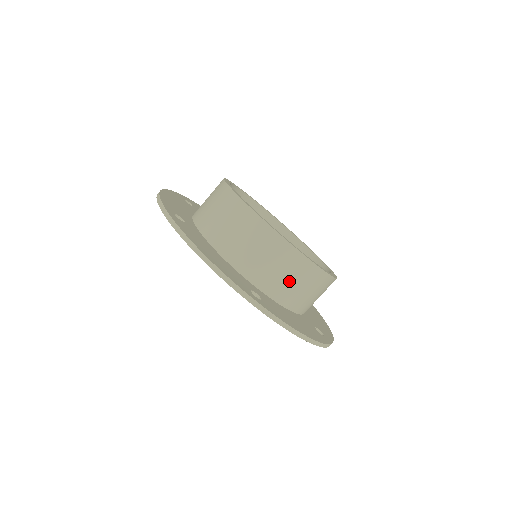
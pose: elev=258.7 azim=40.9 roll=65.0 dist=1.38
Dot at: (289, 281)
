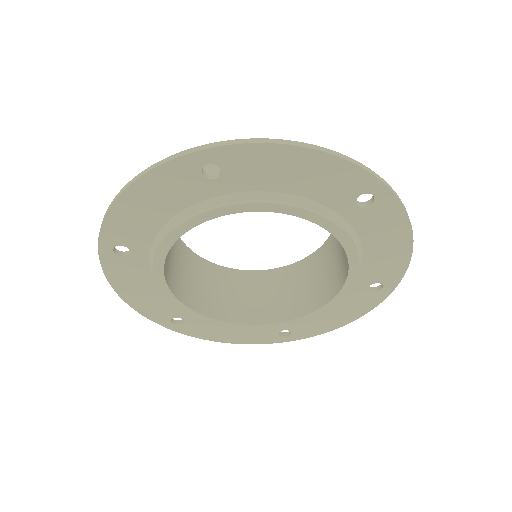
Dot at: occluded
